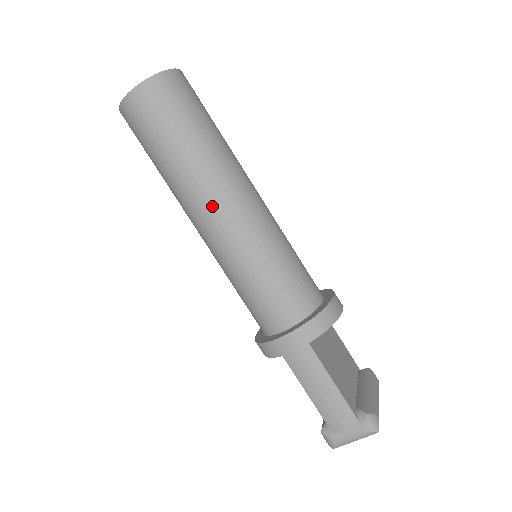
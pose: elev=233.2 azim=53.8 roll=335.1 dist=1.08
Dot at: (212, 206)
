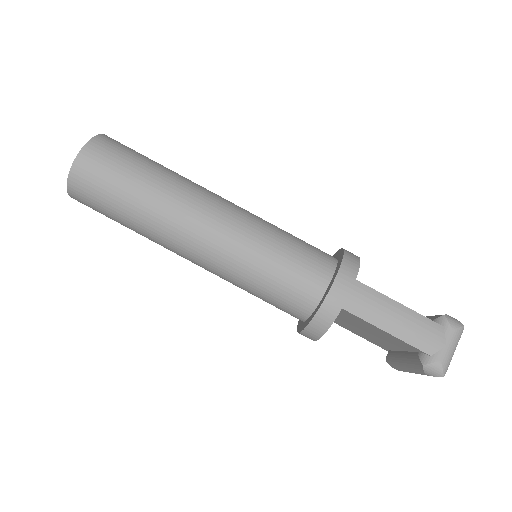
Dot at: (200, 213)
